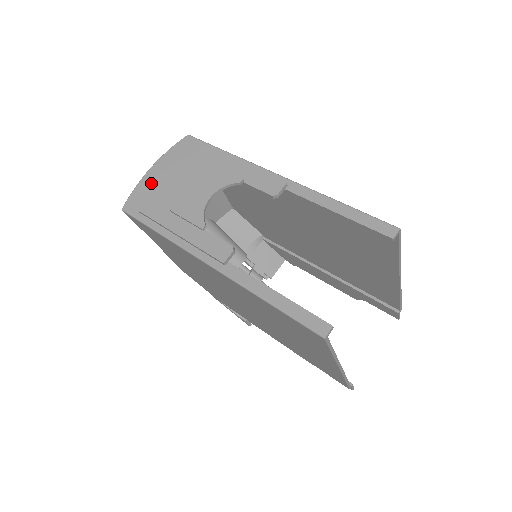
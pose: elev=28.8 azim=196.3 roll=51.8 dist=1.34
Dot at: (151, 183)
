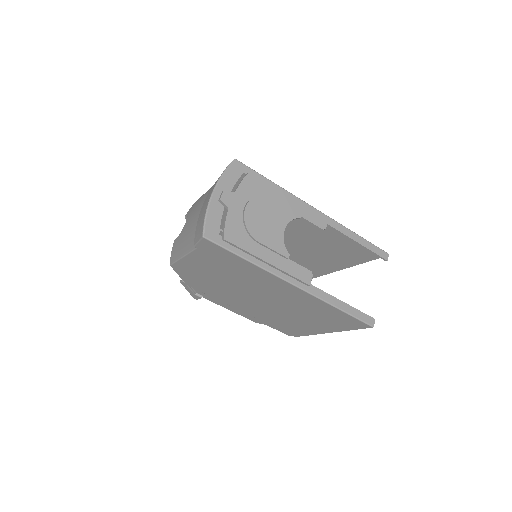
Dot at: (221, 209)
